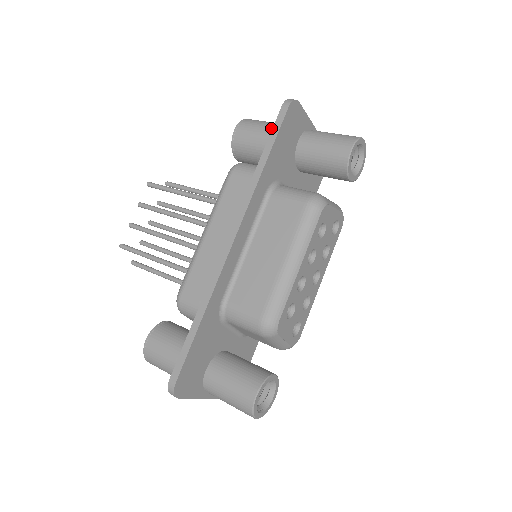
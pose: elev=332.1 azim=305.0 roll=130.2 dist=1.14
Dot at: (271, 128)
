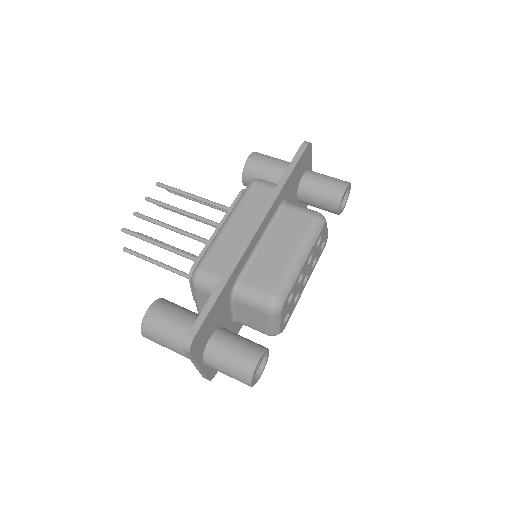
Dot at: (281, 162)
